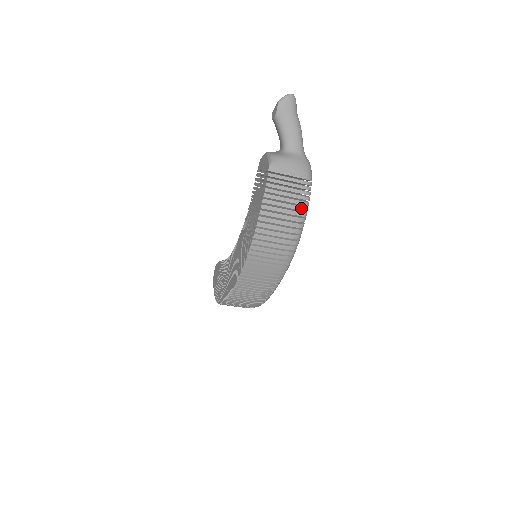
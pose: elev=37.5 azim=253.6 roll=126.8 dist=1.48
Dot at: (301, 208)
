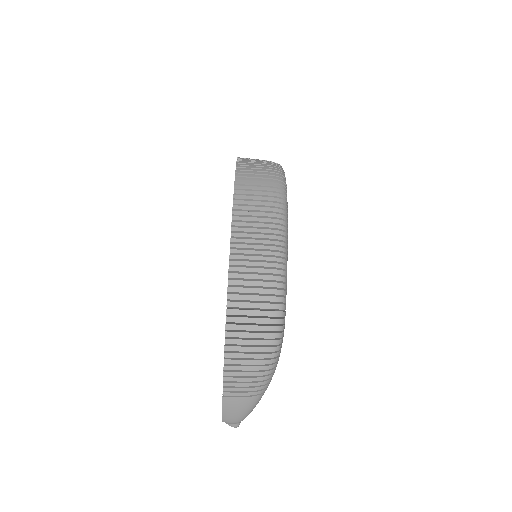
Dot at: (275, 164)
